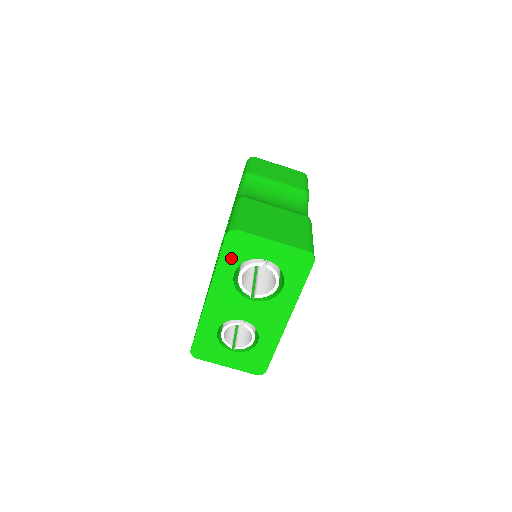
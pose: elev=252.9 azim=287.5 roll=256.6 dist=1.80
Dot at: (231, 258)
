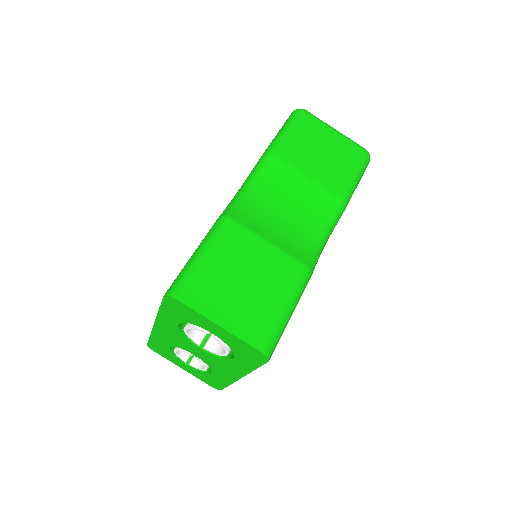
Dot at: (173, 313)
